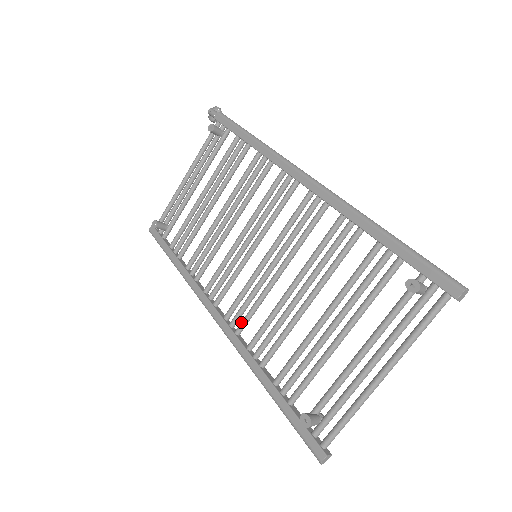
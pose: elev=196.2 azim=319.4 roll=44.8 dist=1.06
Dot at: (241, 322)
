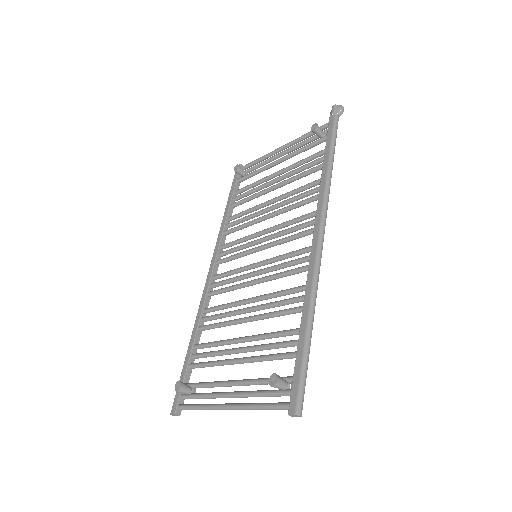
Dot at: (215, 290)
